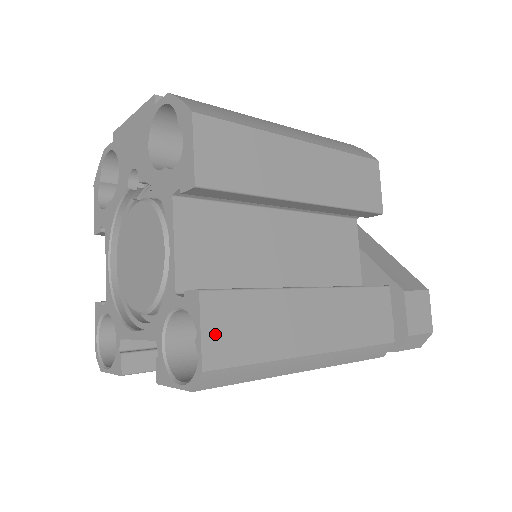
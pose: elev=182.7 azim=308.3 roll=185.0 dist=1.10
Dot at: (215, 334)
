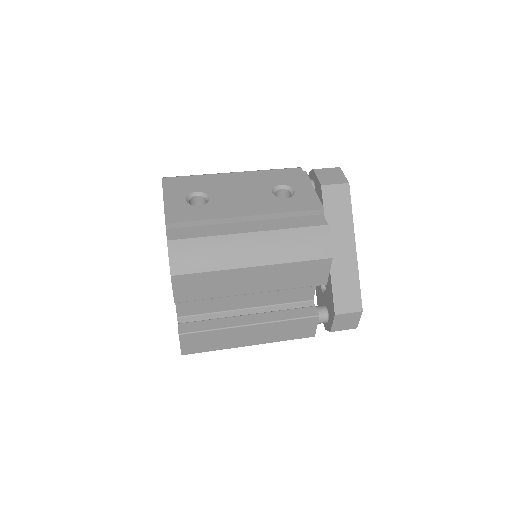
Dot at: (188, 345)
